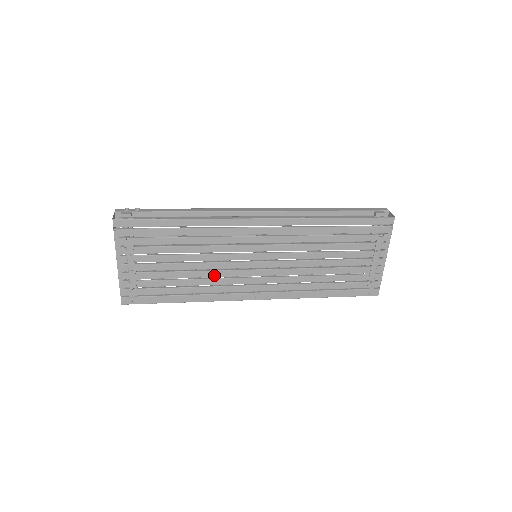
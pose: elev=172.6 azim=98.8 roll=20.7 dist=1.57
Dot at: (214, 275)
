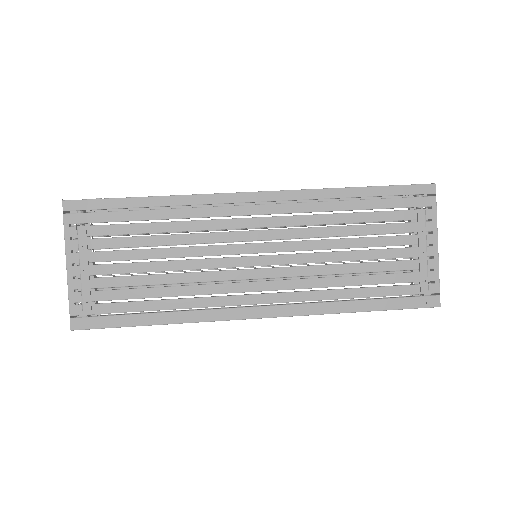
Dot at: (198, 279)
